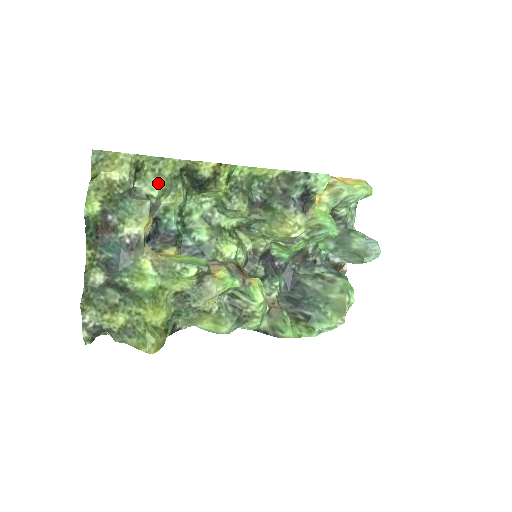
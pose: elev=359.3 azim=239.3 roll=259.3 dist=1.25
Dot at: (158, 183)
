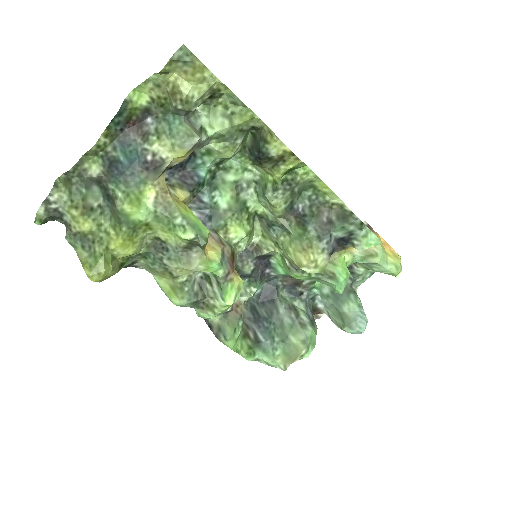
Dot at: (221, 124)
